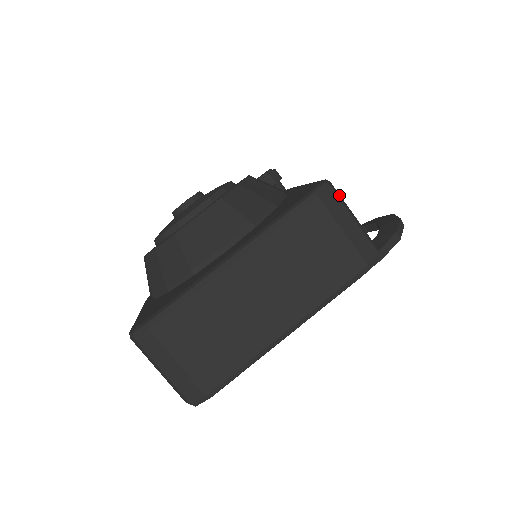
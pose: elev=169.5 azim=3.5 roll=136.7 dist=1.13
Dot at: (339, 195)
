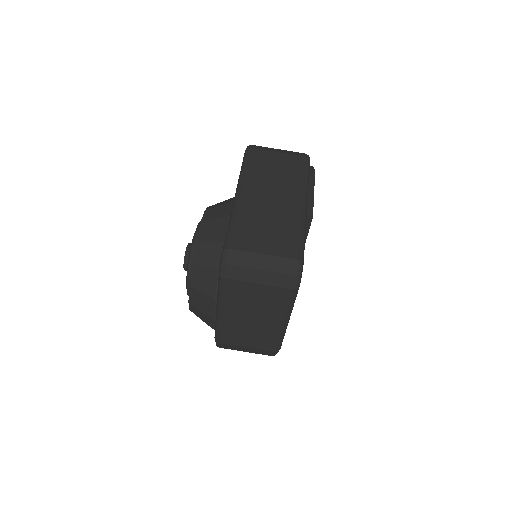
Dot at: occluded
